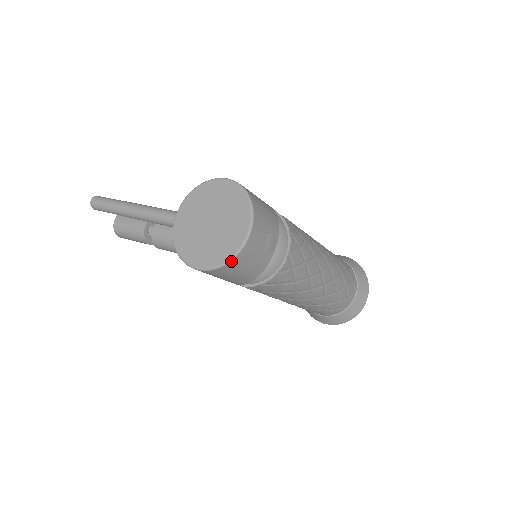
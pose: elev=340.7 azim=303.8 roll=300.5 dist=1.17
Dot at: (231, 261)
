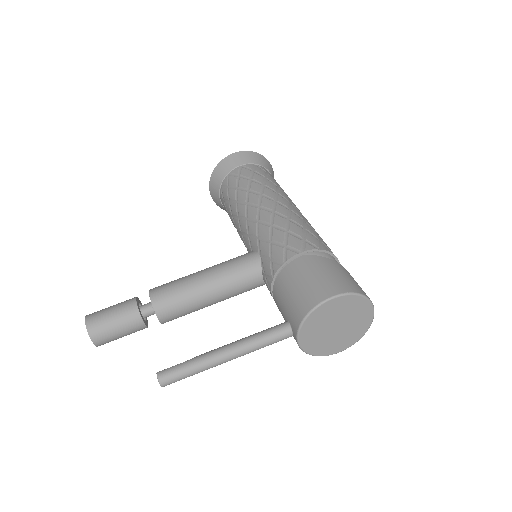
Dot at: (365, 332)
